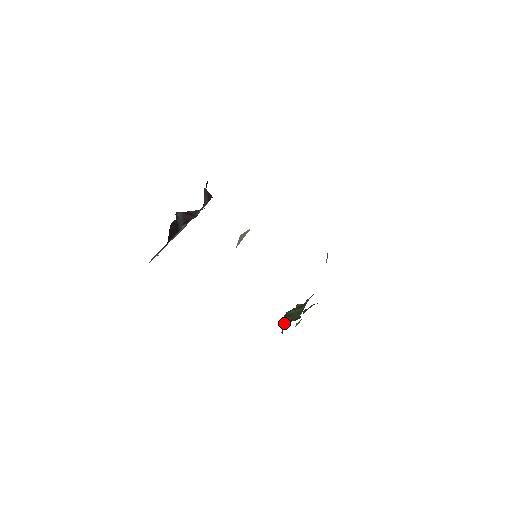
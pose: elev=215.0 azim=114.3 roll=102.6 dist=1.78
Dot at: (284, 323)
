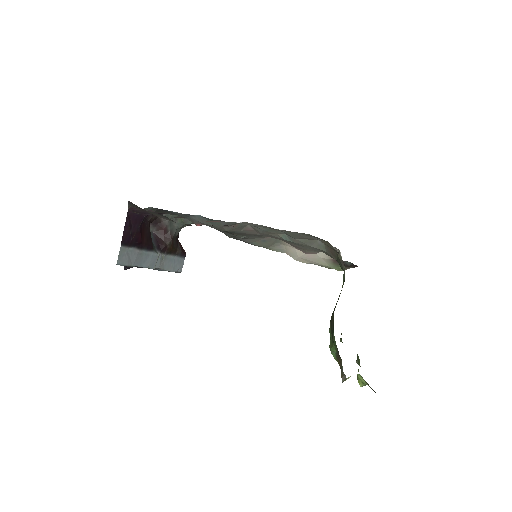
Dot at: (332, 321)
